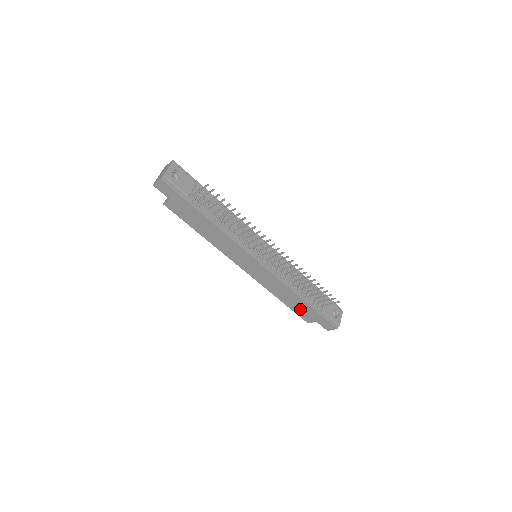
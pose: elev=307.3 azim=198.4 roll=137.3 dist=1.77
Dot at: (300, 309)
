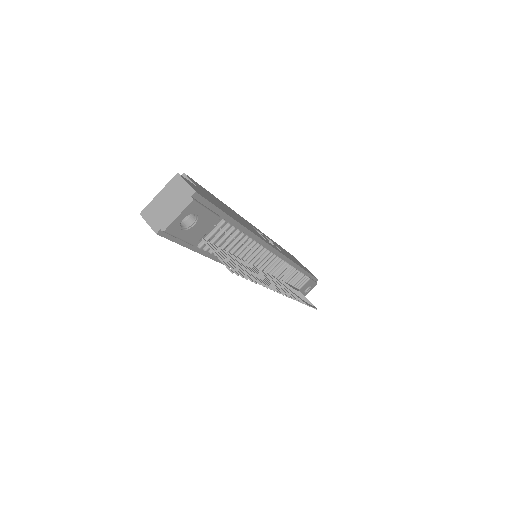
Dot at: occluded
